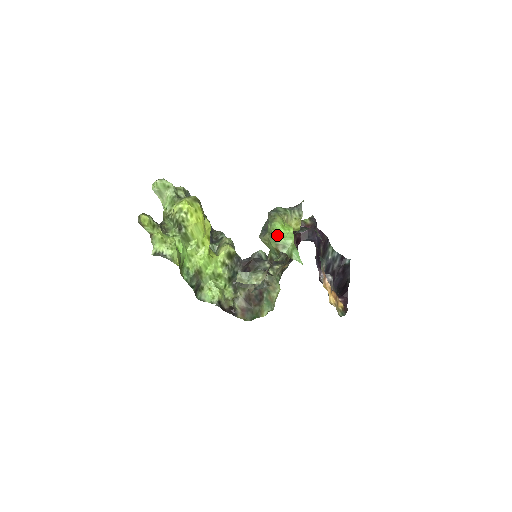
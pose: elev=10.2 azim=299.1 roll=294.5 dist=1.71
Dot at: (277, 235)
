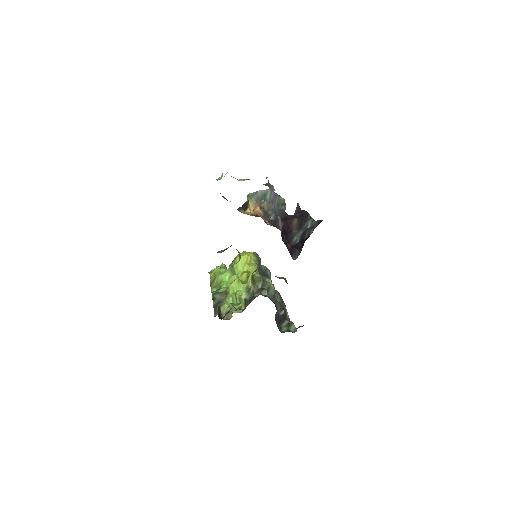
Dot at: occluded
